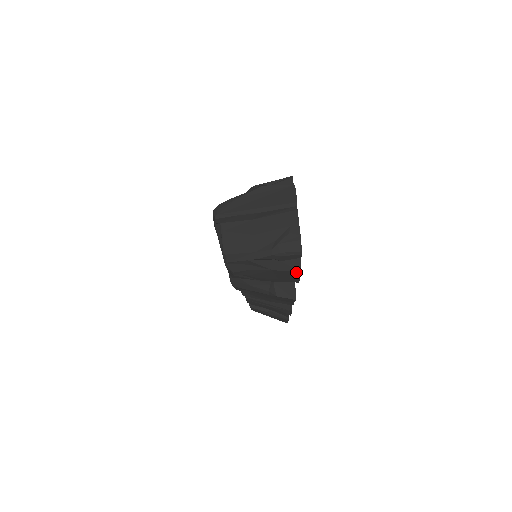
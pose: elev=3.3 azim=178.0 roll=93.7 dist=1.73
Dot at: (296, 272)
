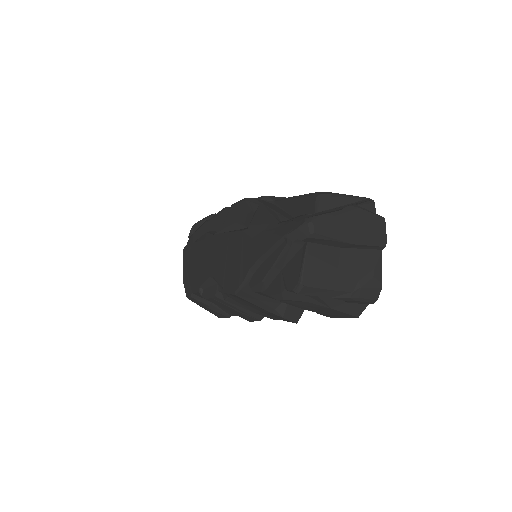
Dot at: (353, 316)
